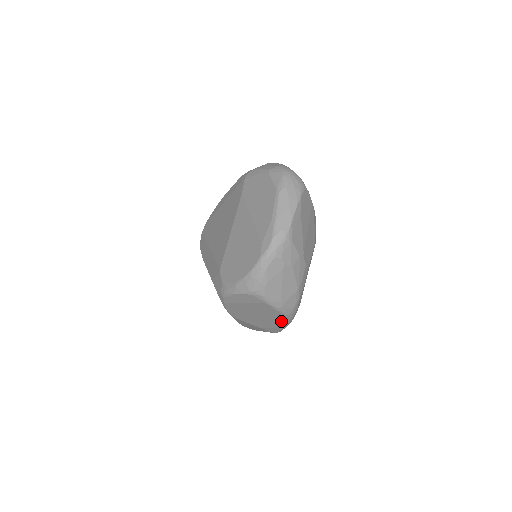
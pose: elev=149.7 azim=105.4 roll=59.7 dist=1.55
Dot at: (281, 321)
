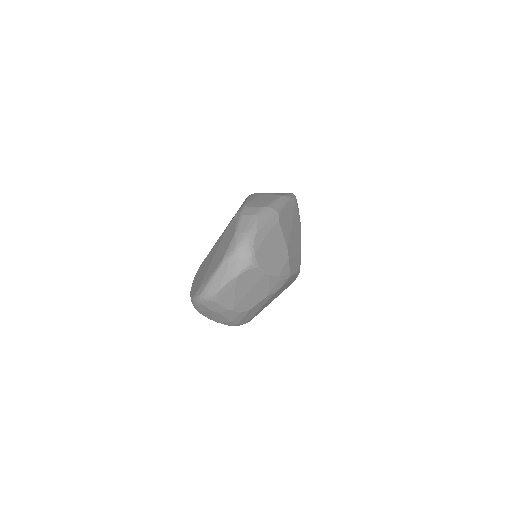
Dot at: occluded
